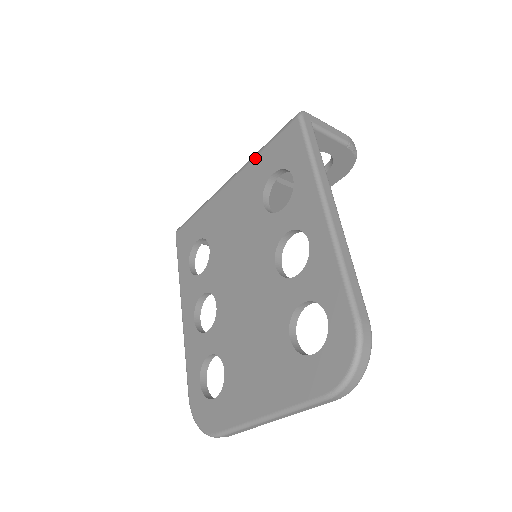
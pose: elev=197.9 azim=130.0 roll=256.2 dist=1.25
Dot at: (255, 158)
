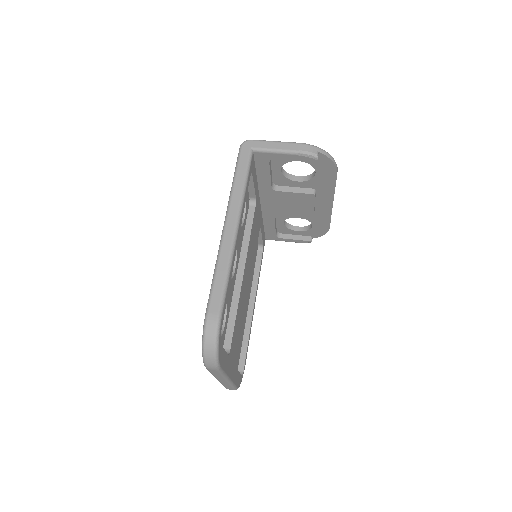
Dot at: occluded
